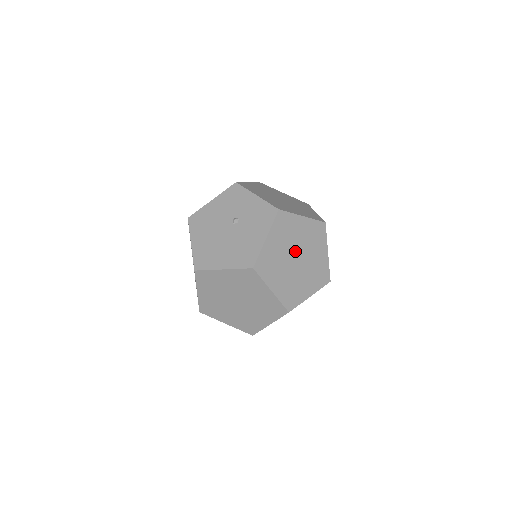
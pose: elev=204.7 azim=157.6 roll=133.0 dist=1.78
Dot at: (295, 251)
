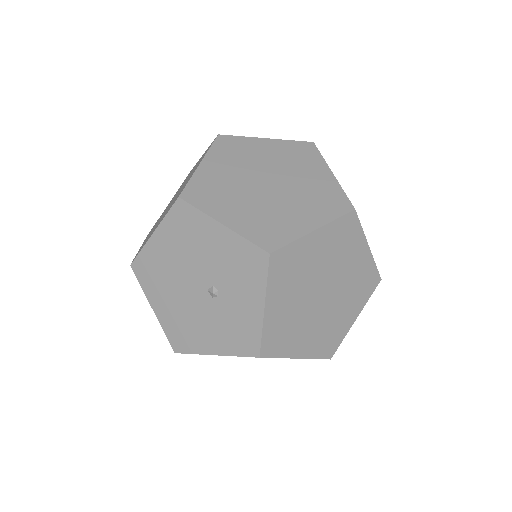
Dot at: occluded
